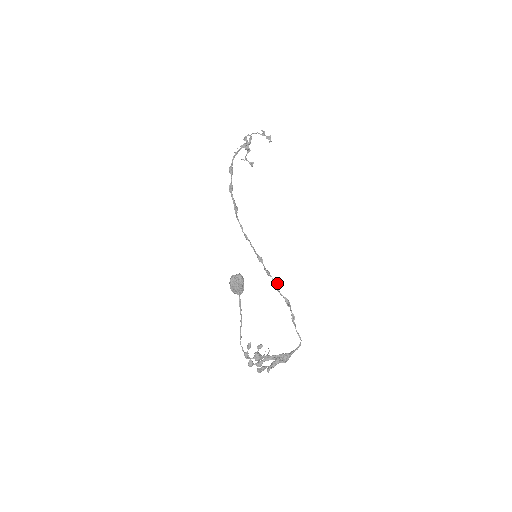
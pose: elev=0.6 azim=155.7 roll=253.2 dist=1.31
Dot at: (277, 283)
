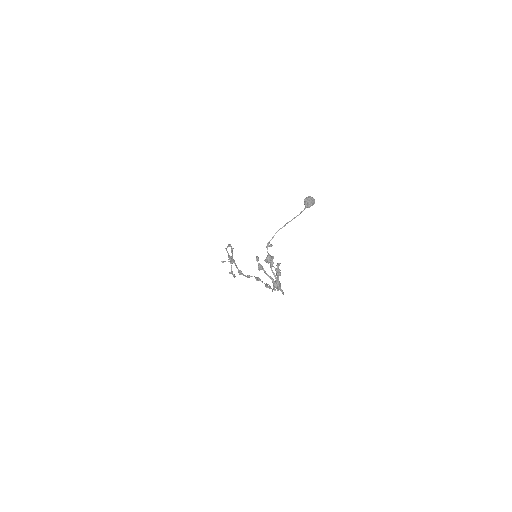
Dot at: occluded
